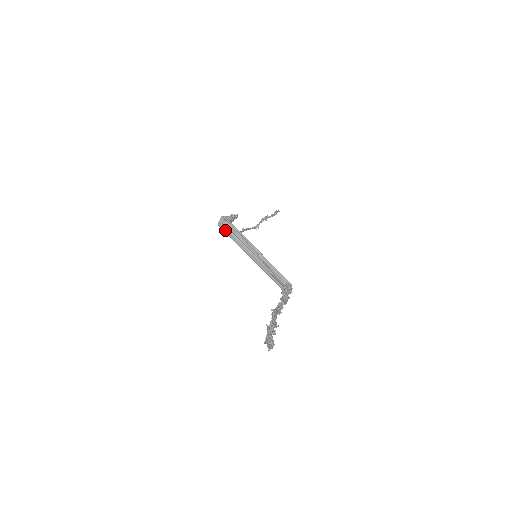
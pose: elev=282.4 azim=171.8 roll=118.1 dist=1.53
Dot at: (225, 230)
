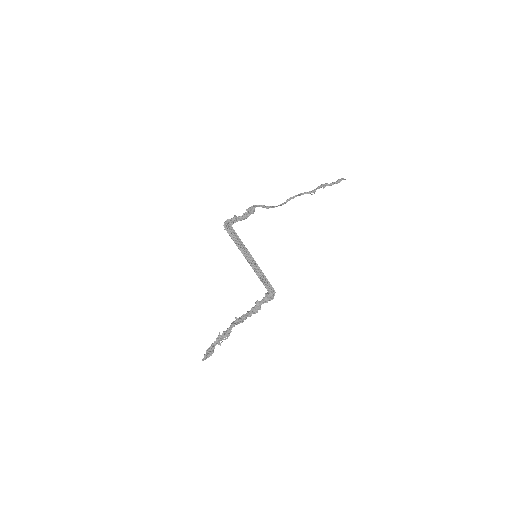
Dot at: (229, 231)
